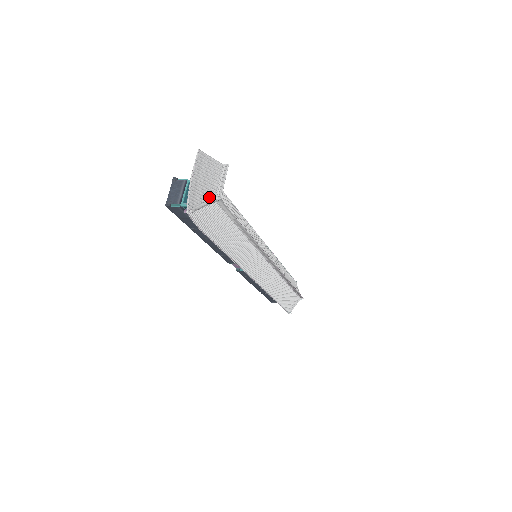
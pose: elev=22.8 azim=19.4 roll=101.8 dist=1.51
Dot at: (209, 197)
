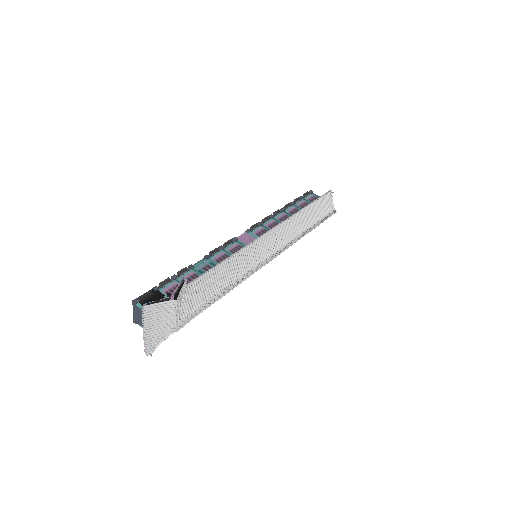
Dot at: (166, 331)
